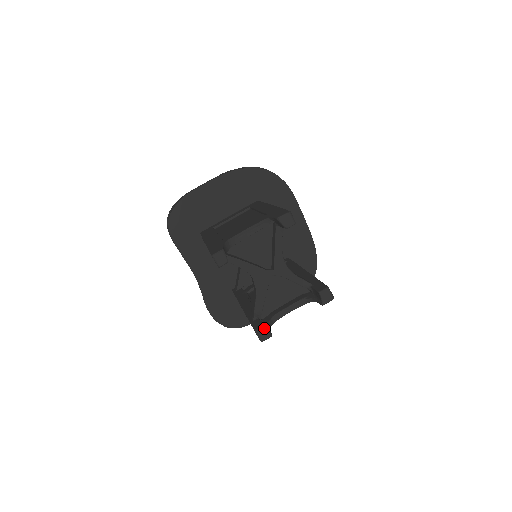
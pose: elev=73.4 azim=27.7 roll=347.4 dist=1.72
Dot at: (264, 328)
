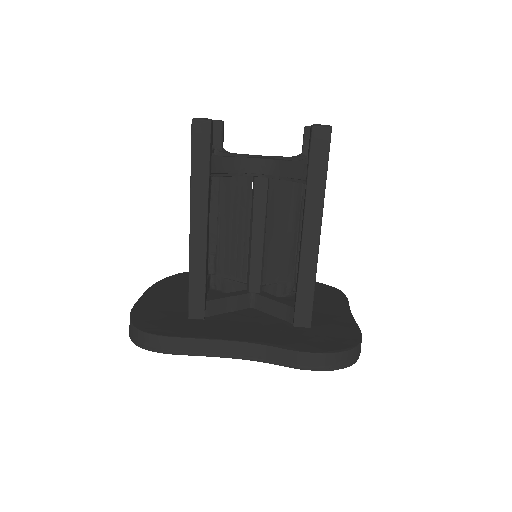
Dot at: occluded
